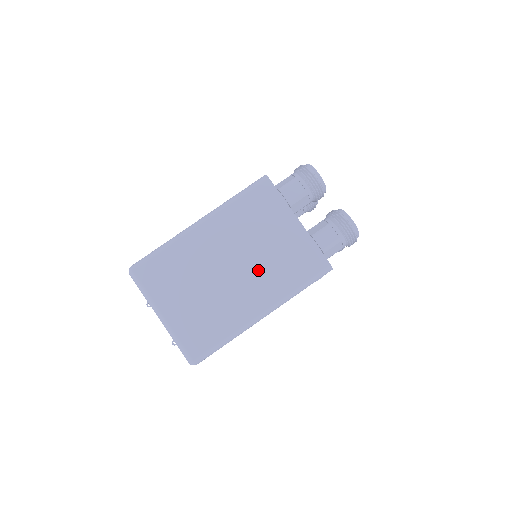
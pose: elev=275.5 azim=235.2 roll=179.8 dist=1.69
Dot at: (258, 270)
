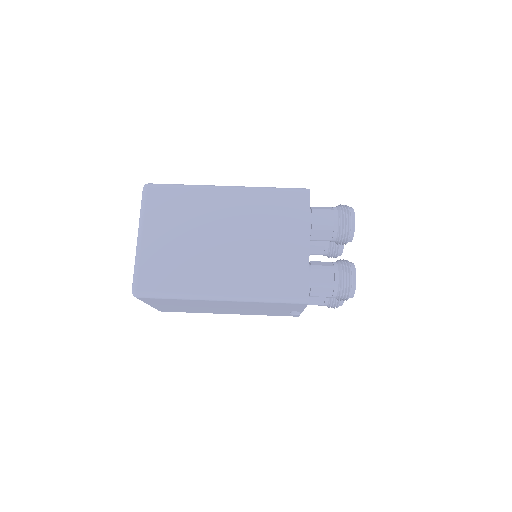
Dot at: (245, 258)
